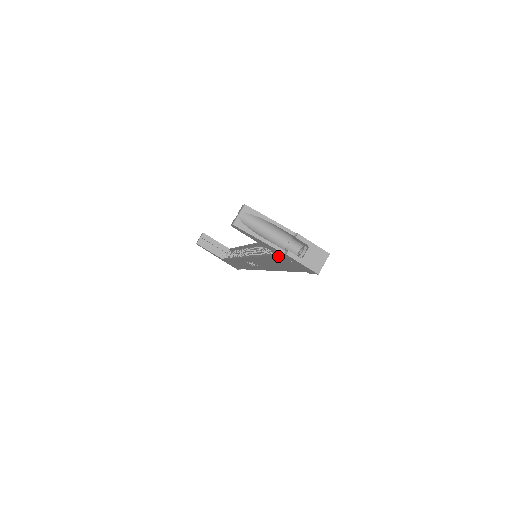
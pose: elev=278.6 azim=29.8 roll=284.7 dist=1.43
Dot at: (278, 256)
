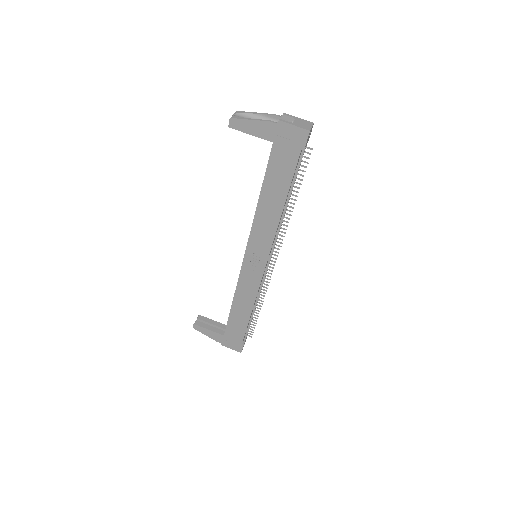
Dot at: (273, 148)
